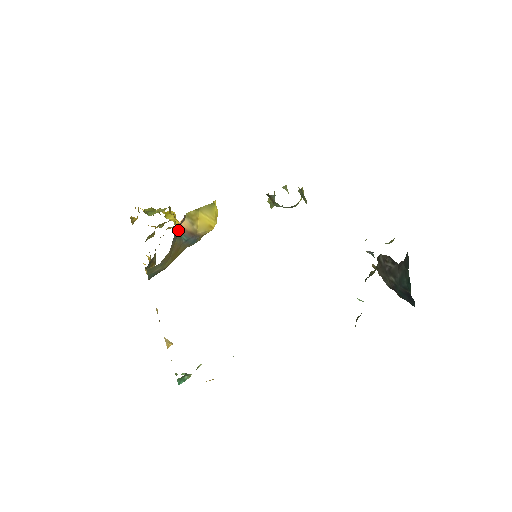
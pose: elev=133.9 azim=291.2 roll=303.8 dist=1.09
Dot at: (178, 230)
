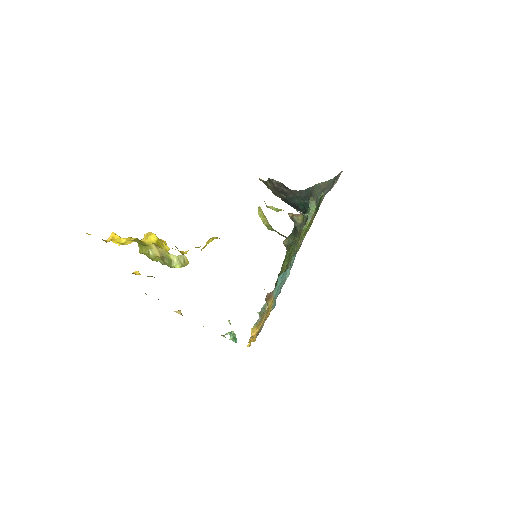
Dot at: occluded
